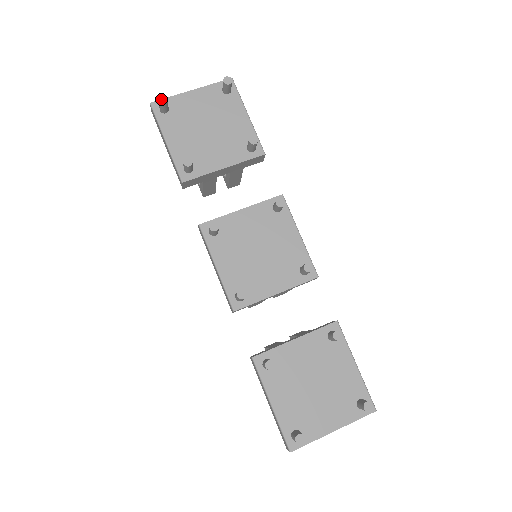
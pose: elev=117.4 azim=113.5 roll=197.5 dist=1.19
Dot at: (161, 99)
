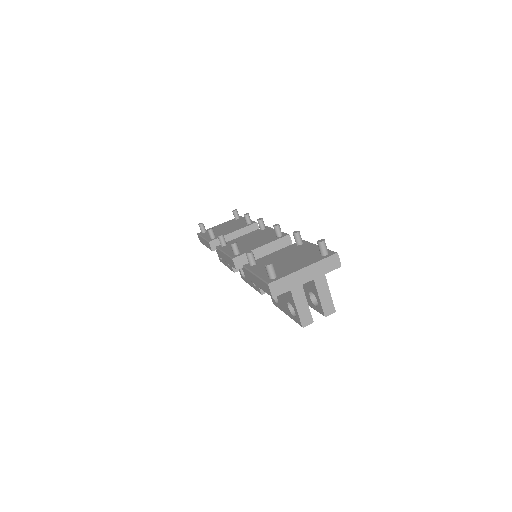
Dot at: (200, 224)
